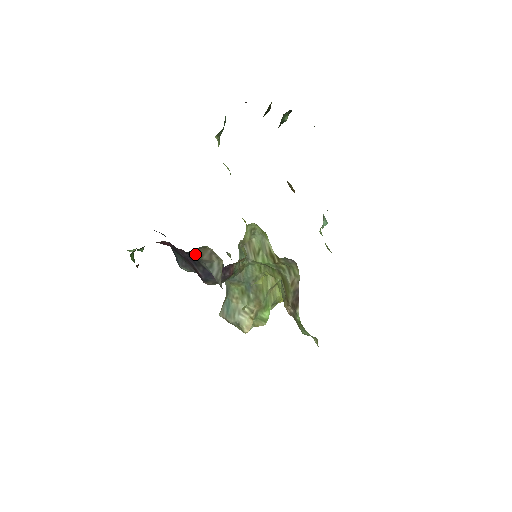
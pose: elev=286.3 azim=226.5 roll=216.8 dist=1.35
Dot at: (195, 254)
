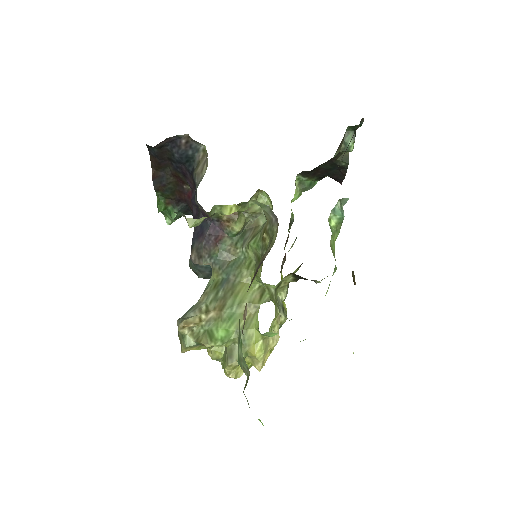
Dot at: (195, 169)
